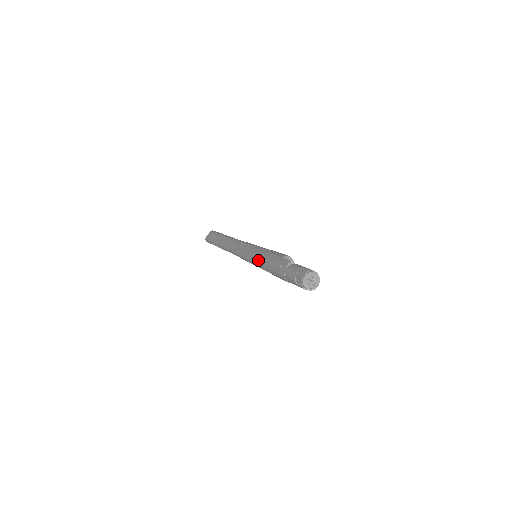
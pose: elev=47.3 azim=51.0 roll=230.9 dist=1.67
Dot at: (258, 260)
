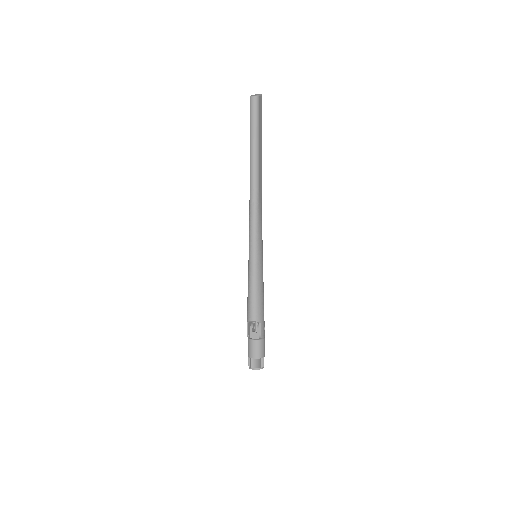
Dot at: occluded
